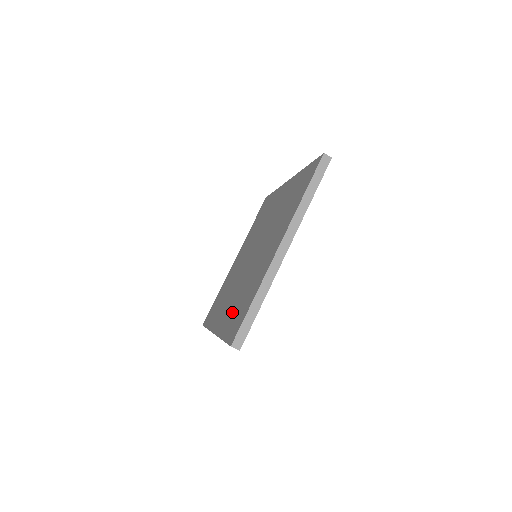
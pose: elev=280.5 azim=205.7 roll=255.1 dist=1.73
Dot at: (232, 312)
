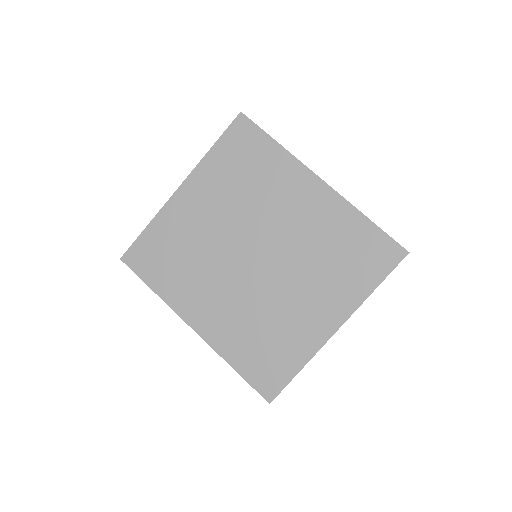
Dot at: (243, 339)
